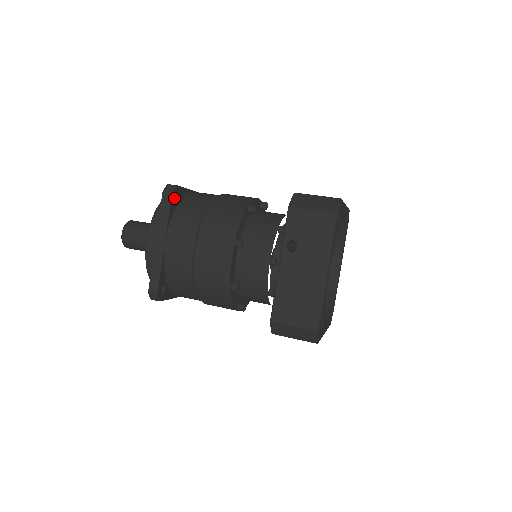
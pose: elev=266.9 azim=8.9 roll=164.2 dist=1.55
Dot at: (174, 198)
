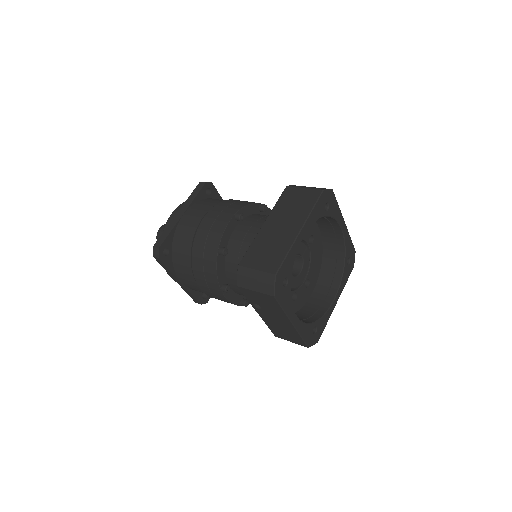
Dot at: (164, 256)
